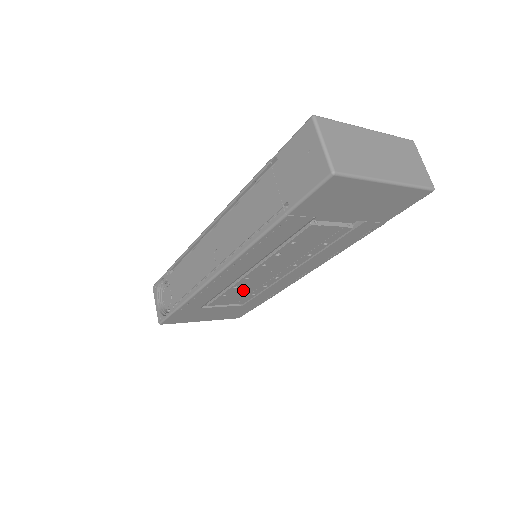
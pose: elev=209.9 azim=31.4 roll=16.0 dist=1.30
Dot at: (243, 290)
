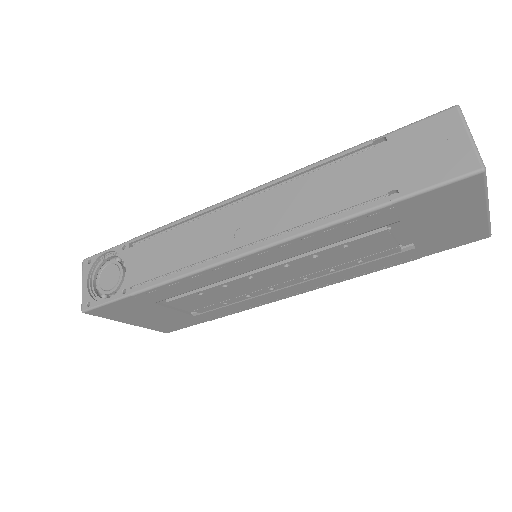
Dot at: (224, 293)
